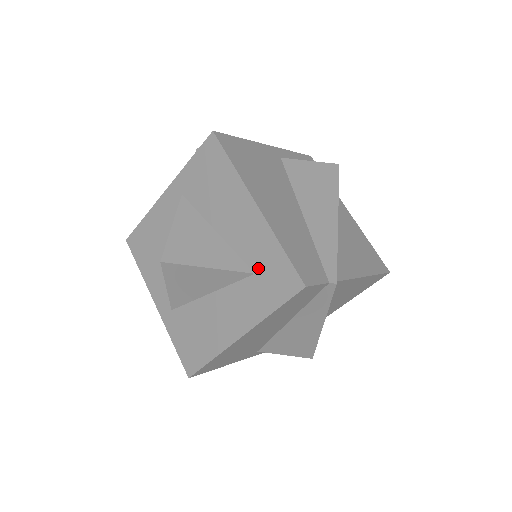
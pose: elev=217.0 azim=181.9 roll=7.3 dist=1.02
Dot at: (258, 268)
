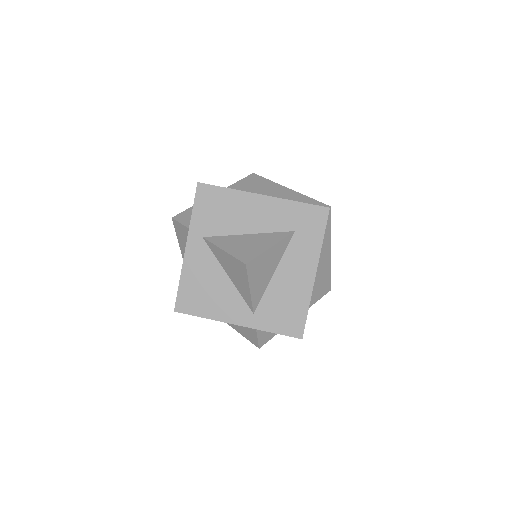
Dot at: (294, 226)
